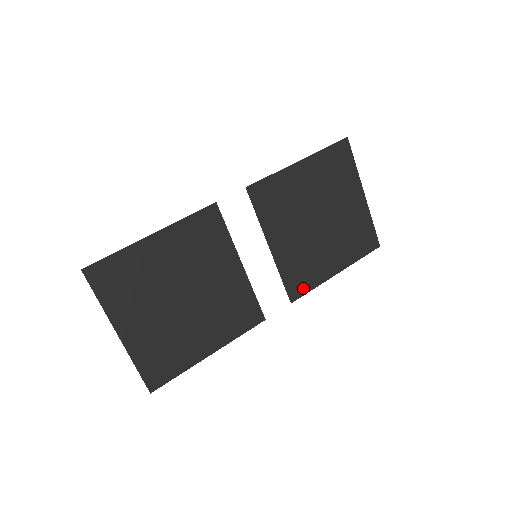
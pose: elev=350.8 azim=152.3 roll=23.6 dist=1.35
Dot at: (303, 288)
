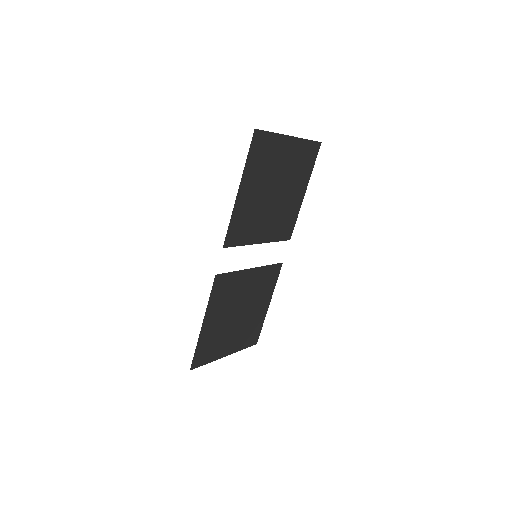
Dot at: (291, 227)
